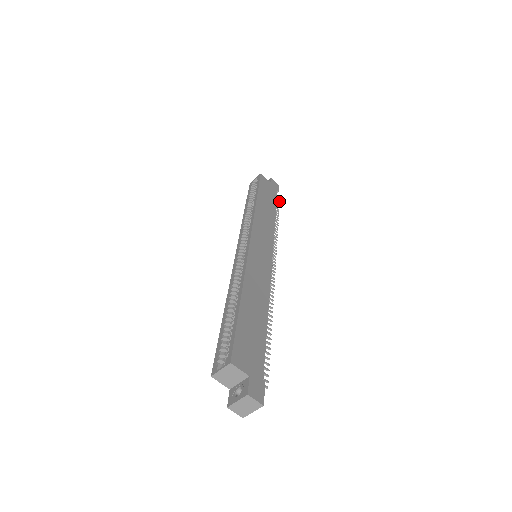
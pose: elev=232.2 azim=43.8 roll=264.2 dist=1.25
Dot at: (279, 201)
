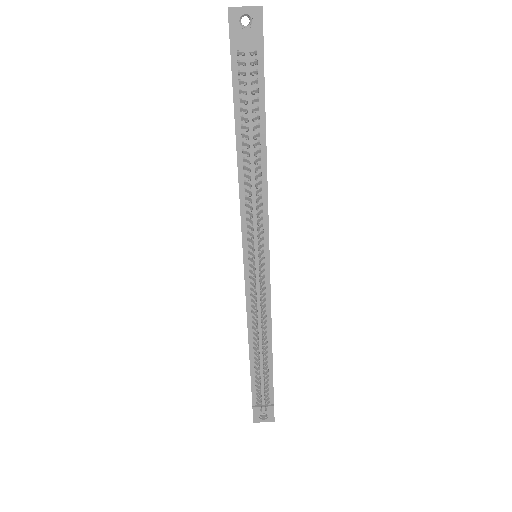
Dot at: occluded
